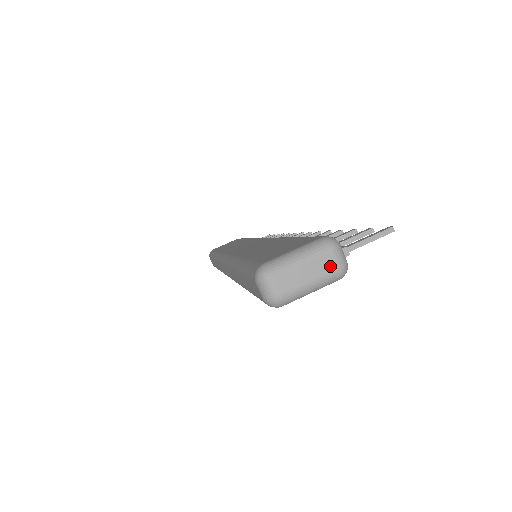
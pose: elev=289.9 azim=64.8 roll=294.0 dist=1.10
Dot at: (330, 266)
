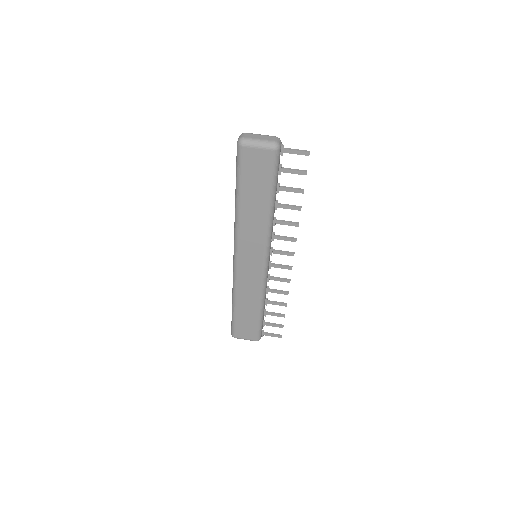
Dot at: (271, 139)
